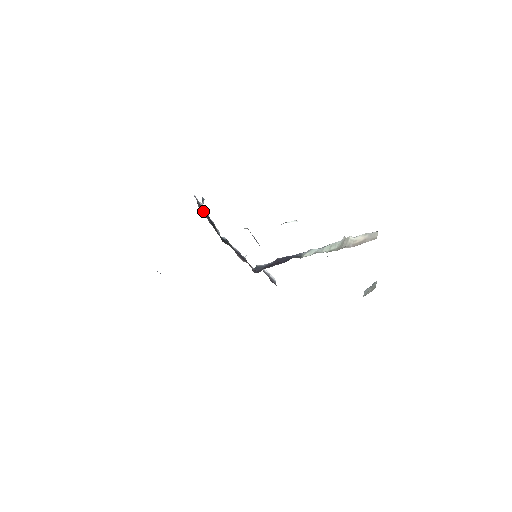
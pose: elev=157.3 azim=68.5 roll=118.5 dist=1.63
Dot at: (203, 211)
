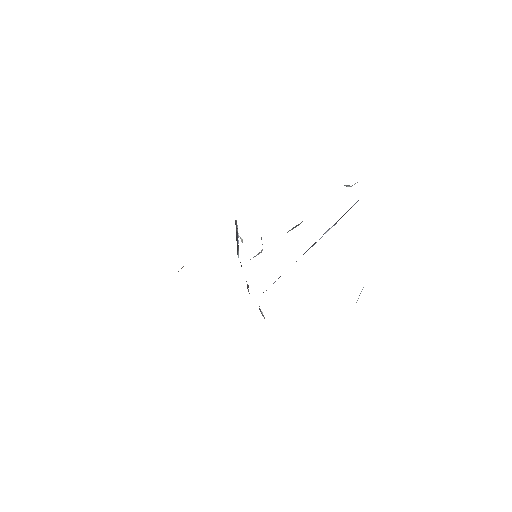
Dot at: (236, 229)
